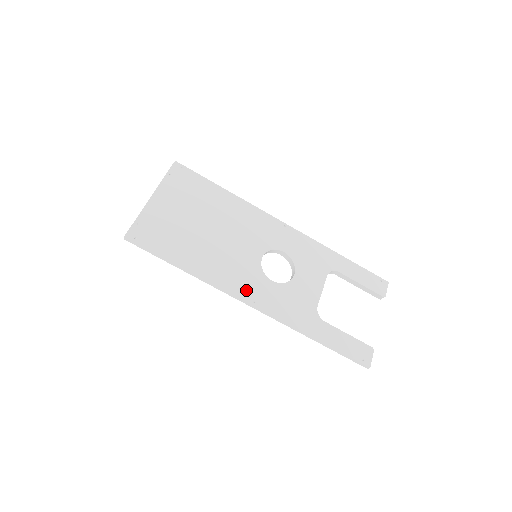
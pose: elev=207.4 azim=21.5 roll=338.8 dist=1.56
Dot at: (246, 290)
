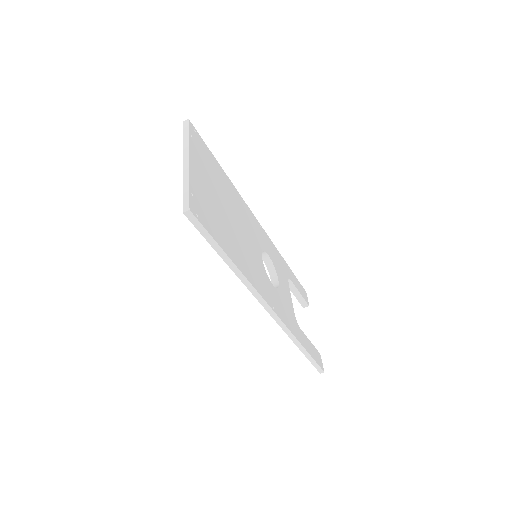
Dot at: (267, 294)
